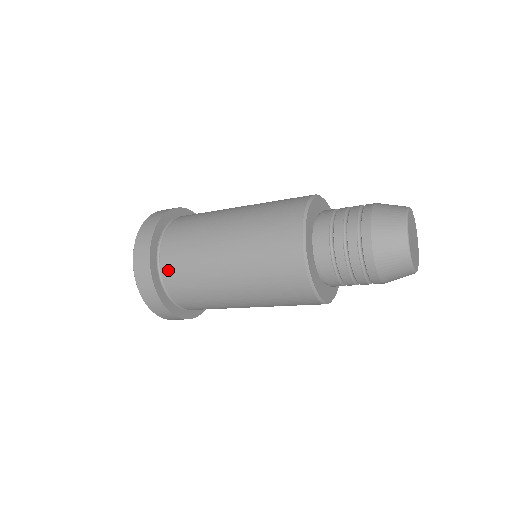
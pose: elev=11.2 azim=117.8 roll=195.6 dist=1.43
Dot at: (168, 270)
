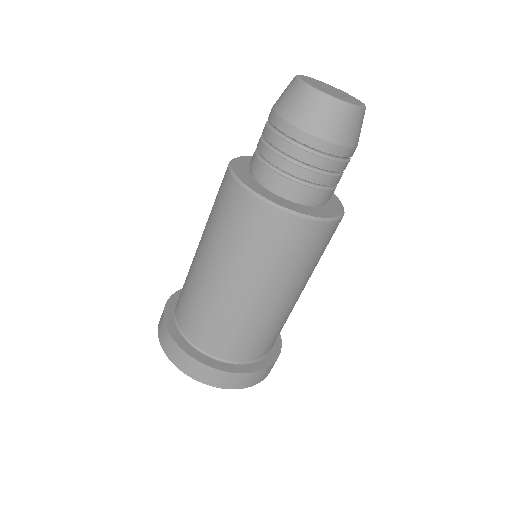
Dot at: occluded
